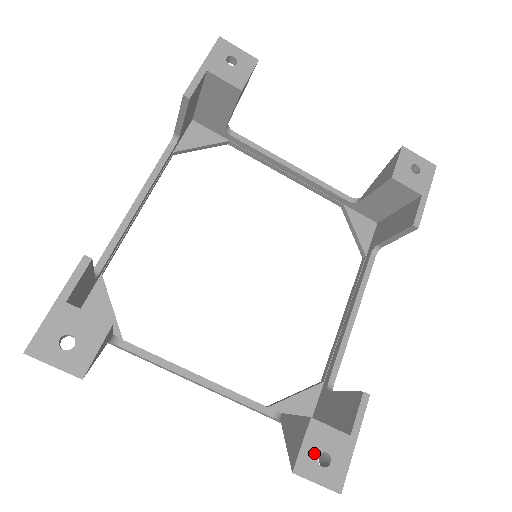
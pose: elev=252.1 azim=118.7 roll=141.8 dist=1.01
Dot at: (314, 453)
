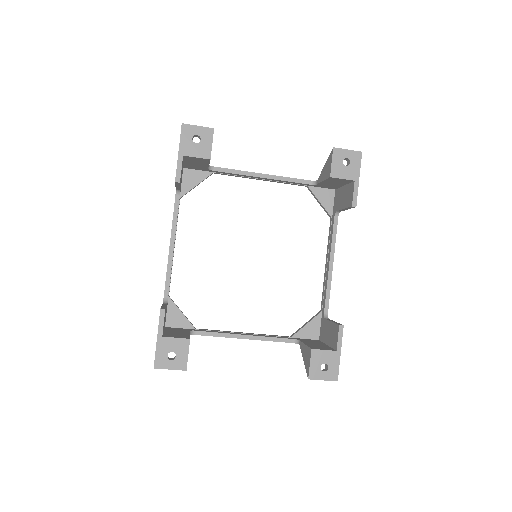
Dot at: (318, 366)
